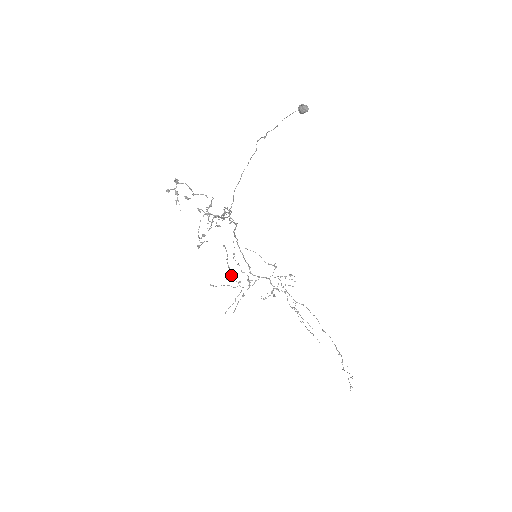
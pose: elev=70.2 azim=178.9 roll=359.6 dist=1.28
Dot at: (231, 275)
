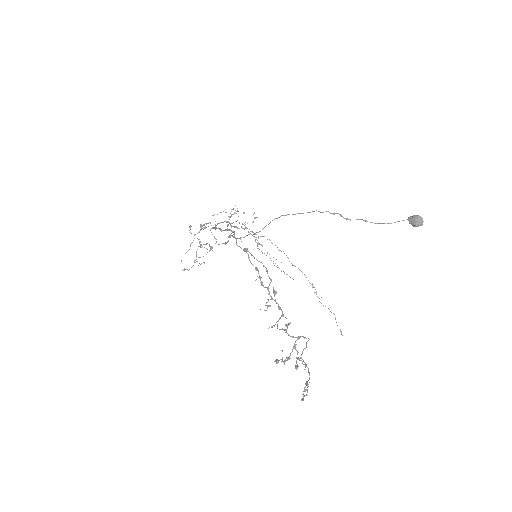
Dot at: (201, 247)
